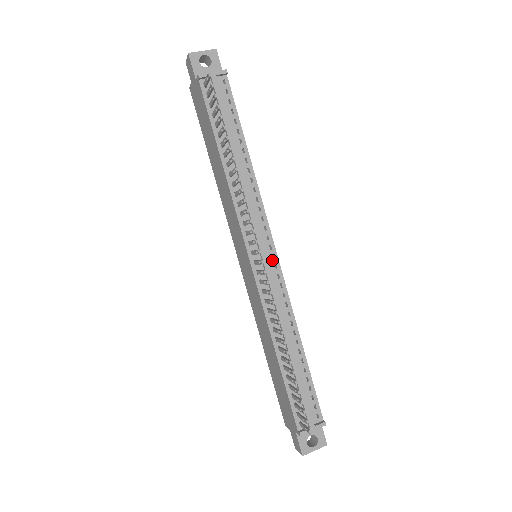
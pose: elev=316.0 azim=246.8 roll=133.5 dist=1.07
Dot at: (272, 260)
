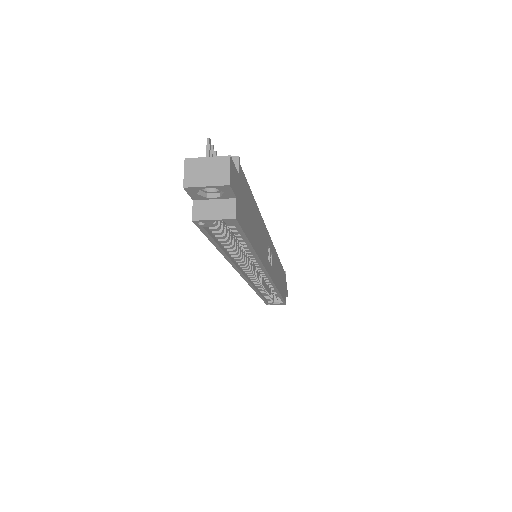
Dot at: occluded
